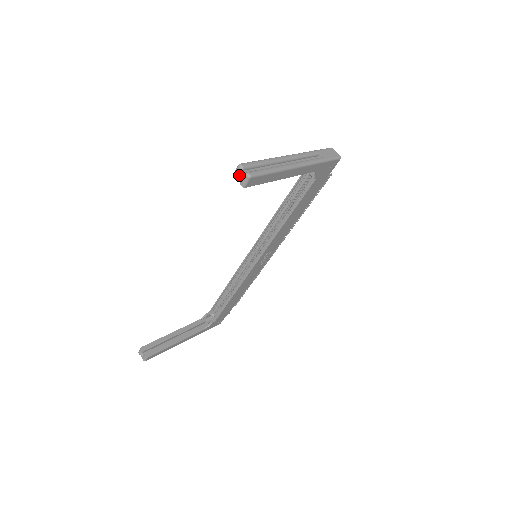
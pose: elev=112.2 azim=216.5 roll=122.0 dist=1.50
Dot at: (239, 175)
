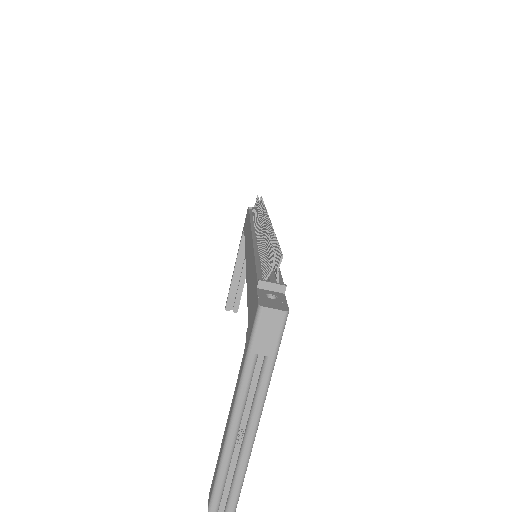
Dot at: occluded
